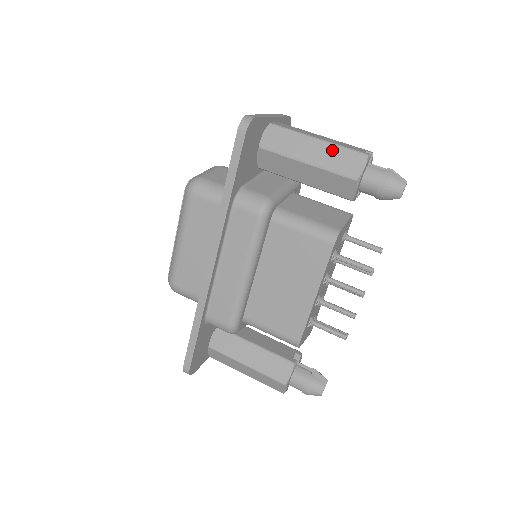
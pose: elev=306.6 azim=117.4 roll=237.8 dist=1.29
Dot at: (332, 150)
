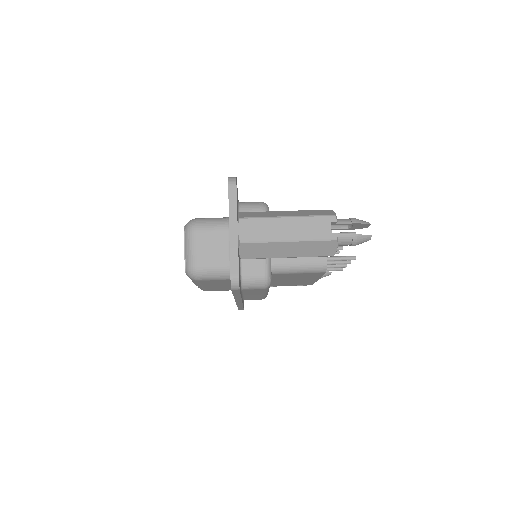
Dot at: (305, 245)
